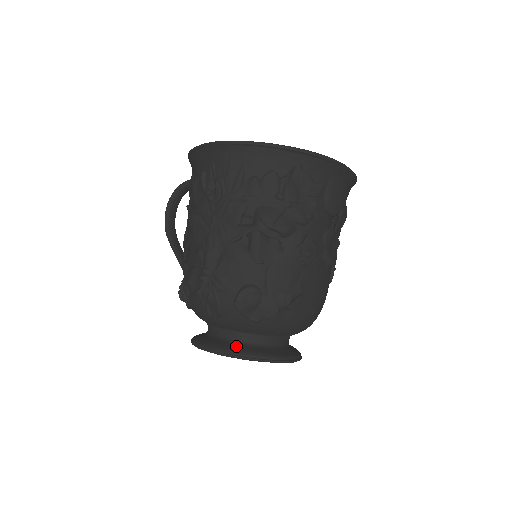
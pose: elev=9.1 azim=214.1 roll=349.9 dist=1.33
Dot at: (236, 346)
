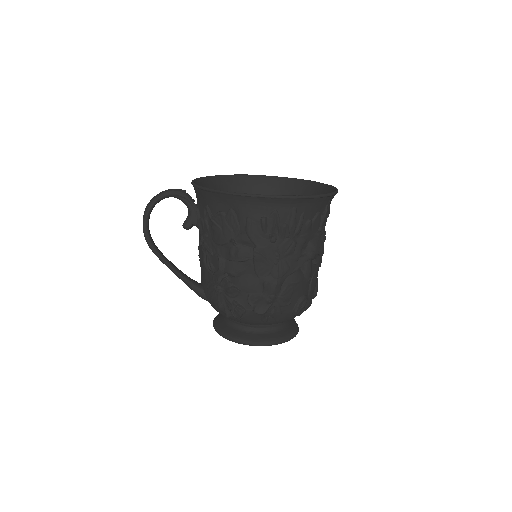
Dot at: (280, 334)
